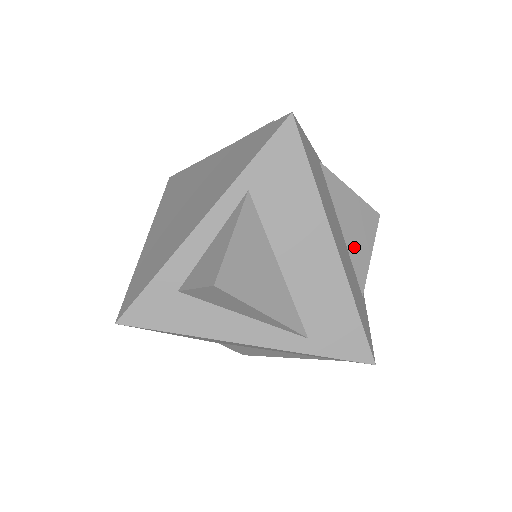
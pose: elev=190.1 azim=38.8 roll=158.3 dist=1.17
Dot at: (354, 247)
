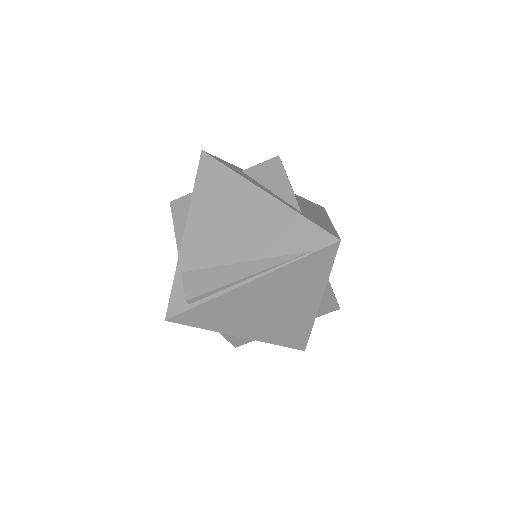
Dot at: occluded
